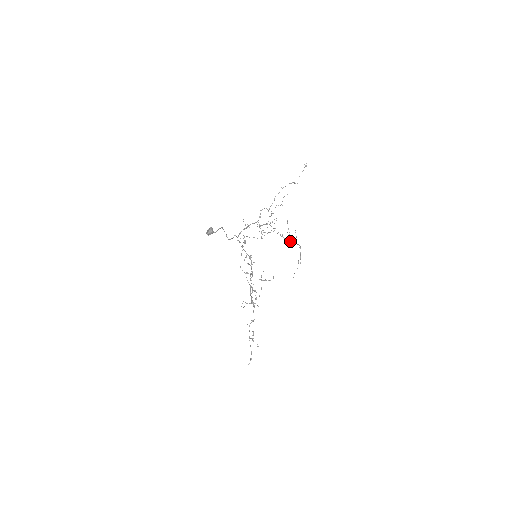
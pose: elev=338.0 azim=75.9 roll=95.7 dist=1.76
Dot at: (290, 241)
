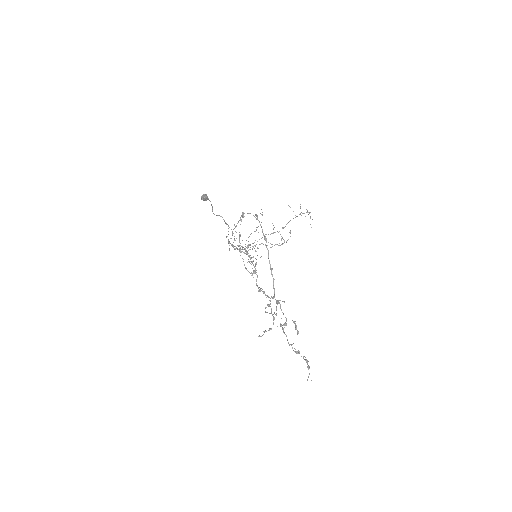
Dot at: (284, 240)
